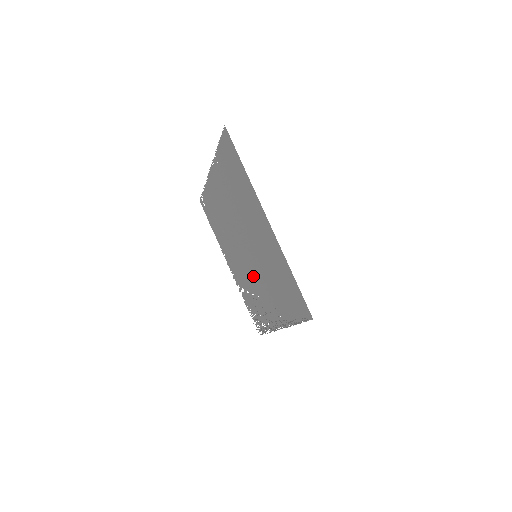
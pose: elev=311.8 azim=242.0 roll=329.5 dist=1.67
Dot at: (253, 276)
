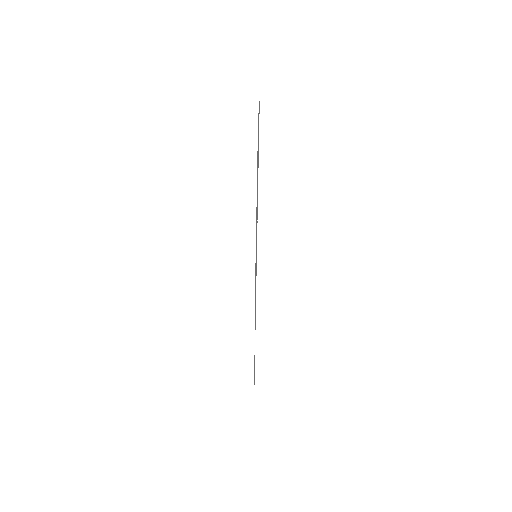
Dot at: occluded
